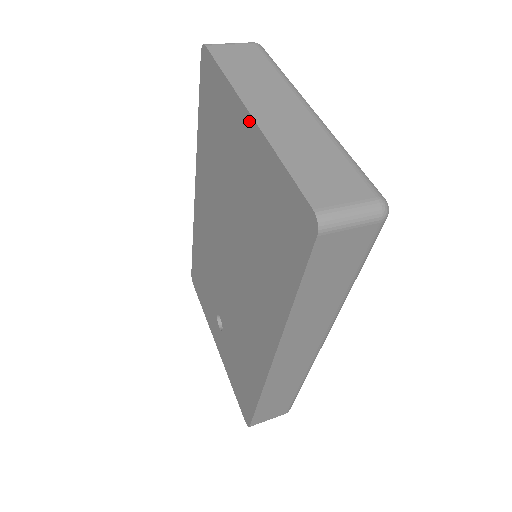
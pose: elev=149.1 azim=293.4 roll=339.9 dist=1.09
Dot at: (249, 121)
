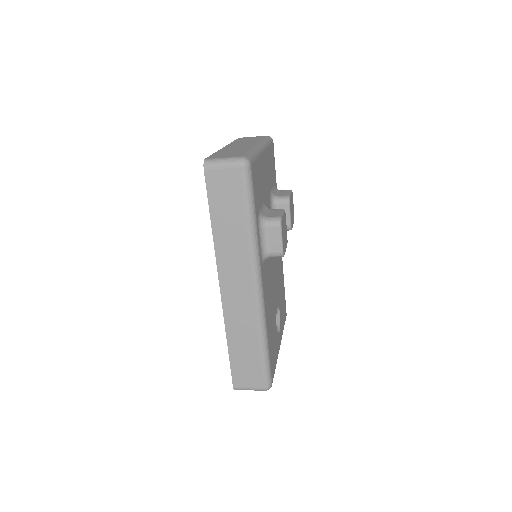
Dot at: occluded
